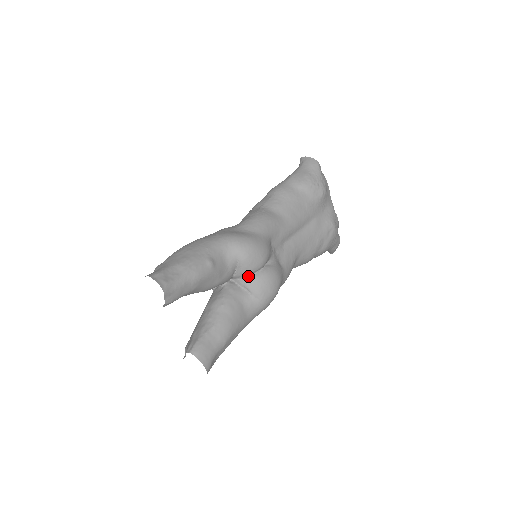
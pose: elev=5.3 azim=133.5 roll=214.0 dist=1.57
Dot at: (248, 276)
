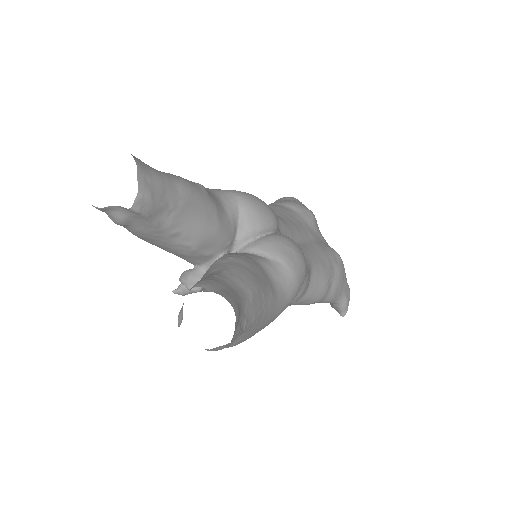
Dot at: (258, 238)
